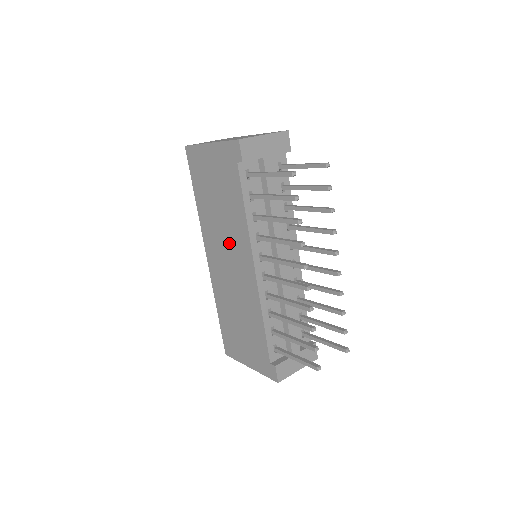
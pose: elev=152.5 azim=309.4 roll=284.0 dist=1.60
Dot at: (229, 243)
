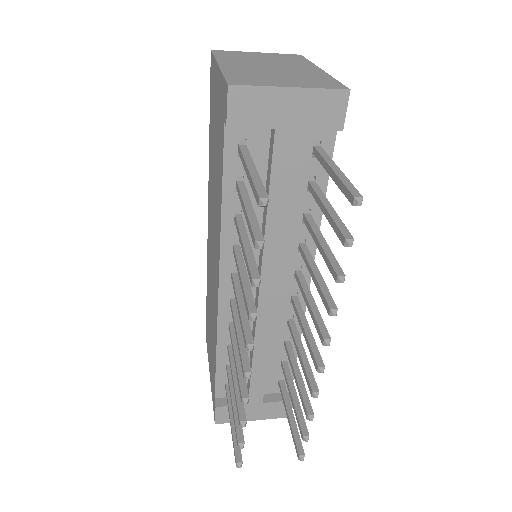
Dot at: (214, 227)
